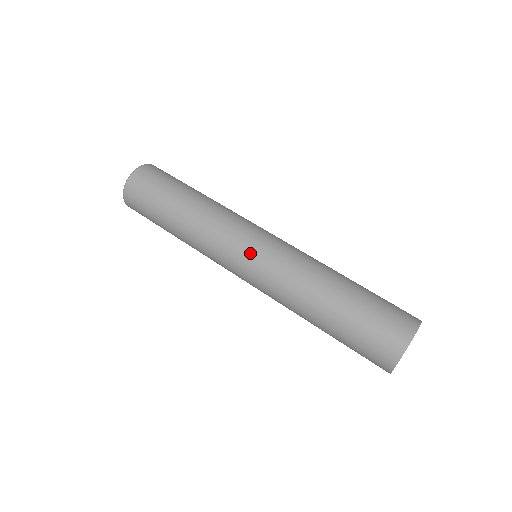
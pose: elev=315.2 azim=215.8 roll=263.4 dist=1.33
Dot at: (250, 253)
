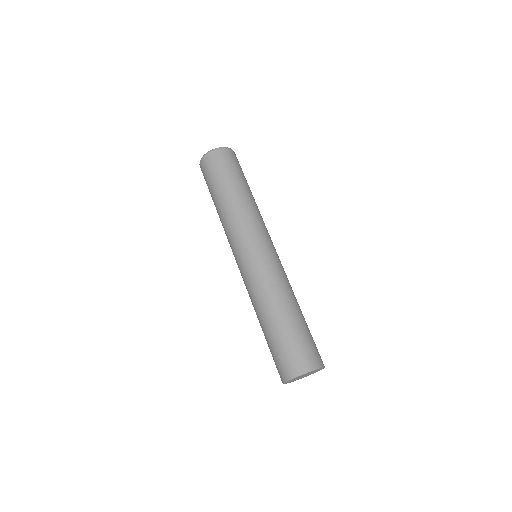
Dot at: (258, 250)
